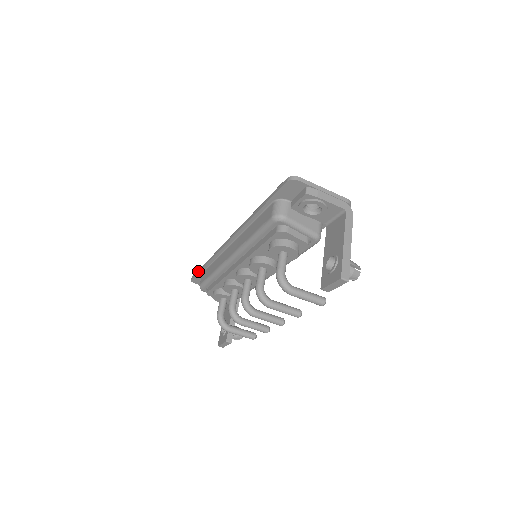
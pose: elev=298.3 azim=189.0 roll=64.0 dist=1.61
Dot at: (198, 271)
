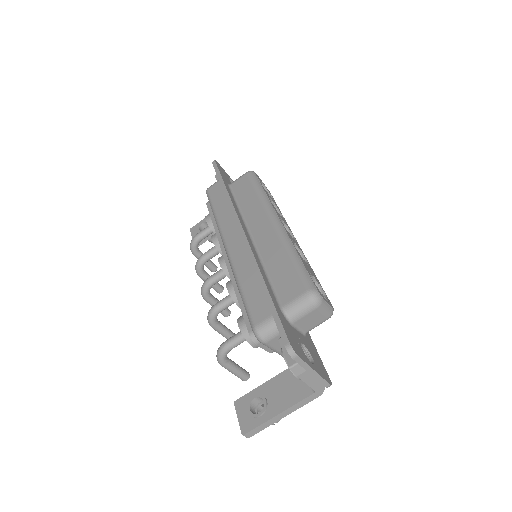
Dot at: (218, 174)
